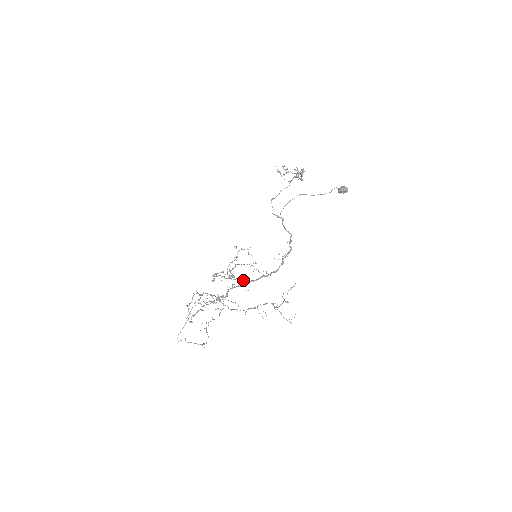
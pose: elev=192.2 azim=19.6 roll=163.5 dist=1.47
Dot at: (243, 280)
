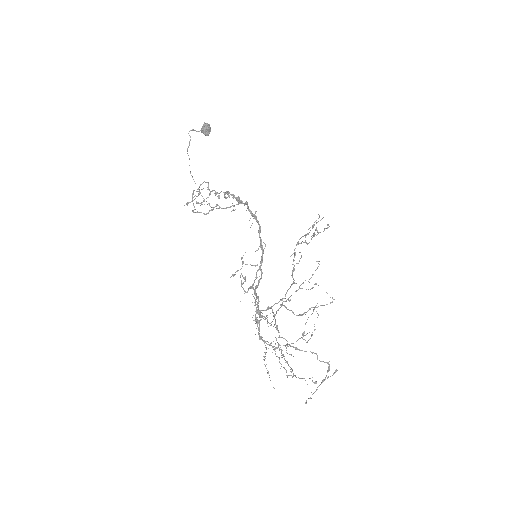
Dot at: (256, 273)
